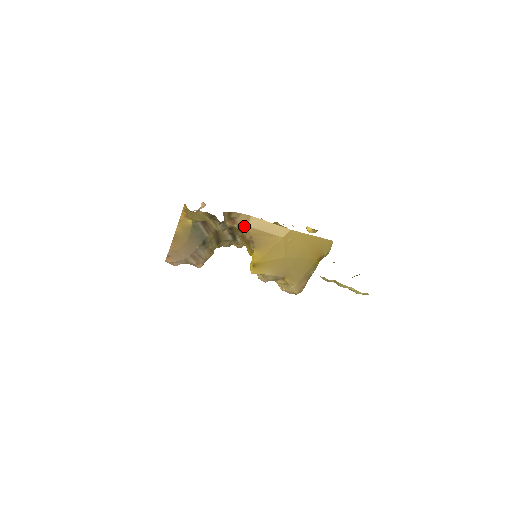
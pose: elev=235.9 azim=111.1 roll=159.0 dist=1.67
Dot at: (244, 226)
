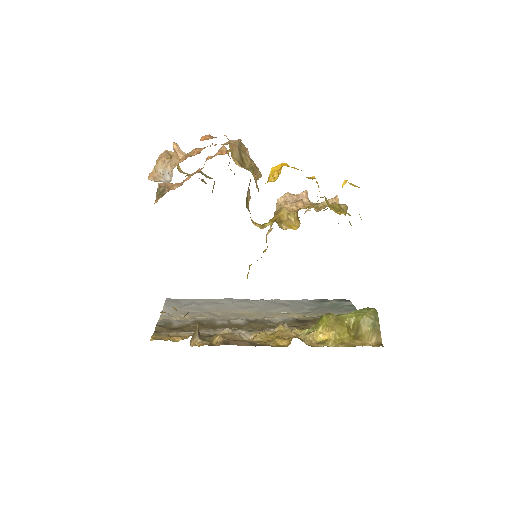
Dot at: occluded
